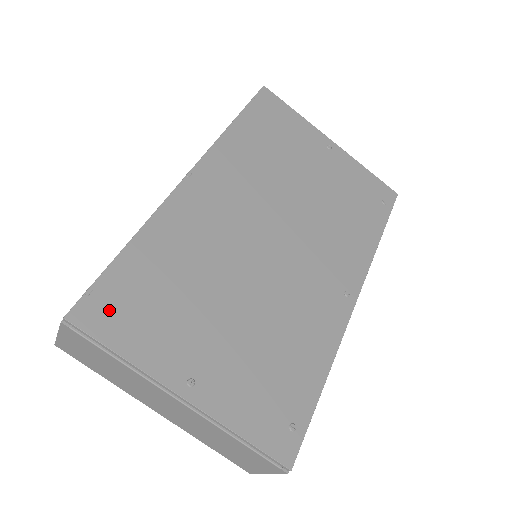
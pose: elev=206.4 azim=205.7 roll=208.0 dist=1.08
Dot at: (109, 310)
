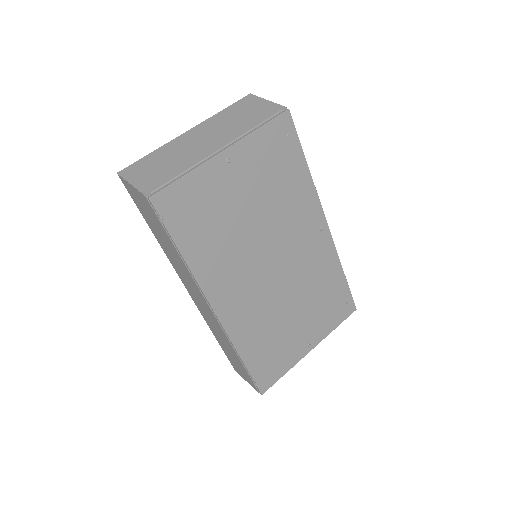
Dot at: (267, 375)
